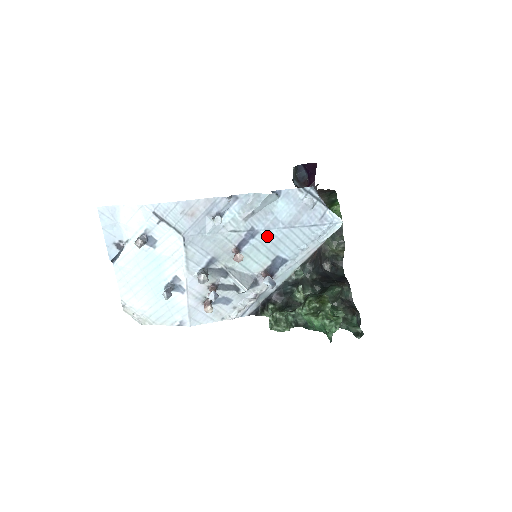
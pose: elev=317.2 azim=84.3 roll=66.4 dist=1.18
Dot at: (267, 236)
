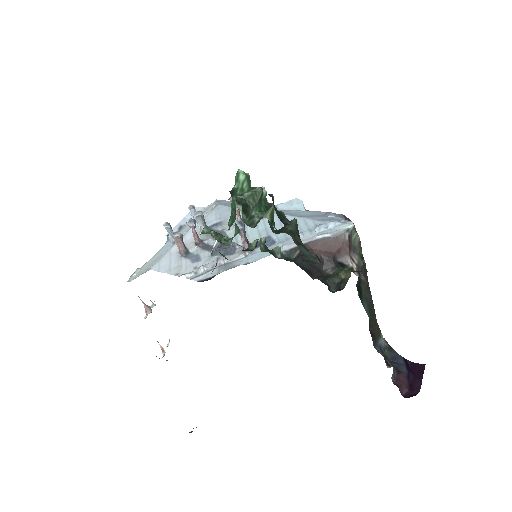
Dot at: occluded
